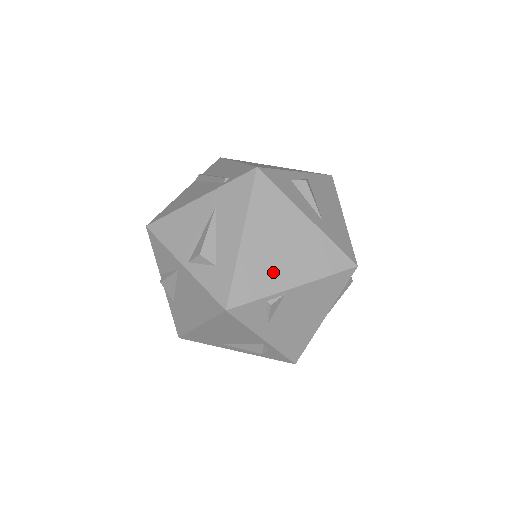
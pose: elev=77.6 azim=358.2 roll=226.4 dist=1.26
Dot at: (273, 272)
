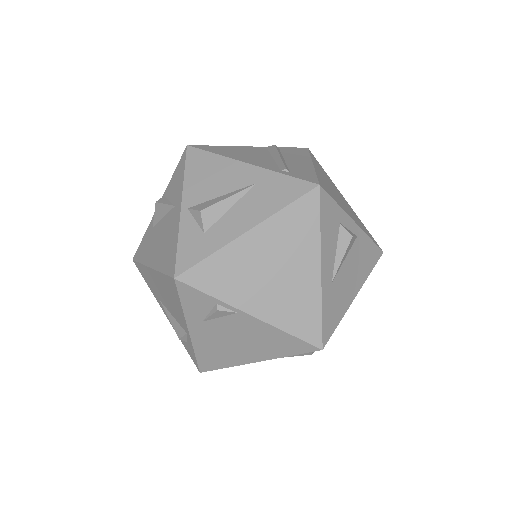
Dot at: (245, 285)
